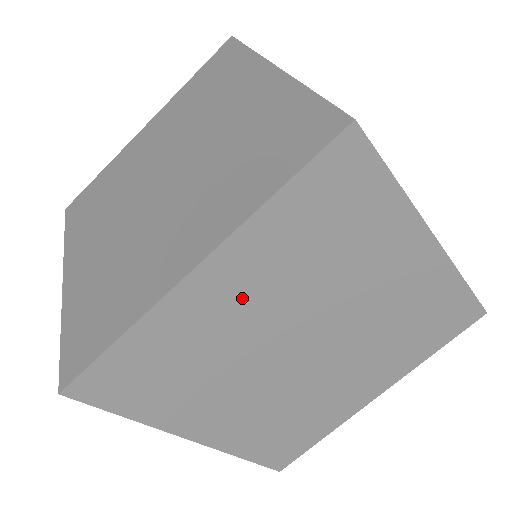
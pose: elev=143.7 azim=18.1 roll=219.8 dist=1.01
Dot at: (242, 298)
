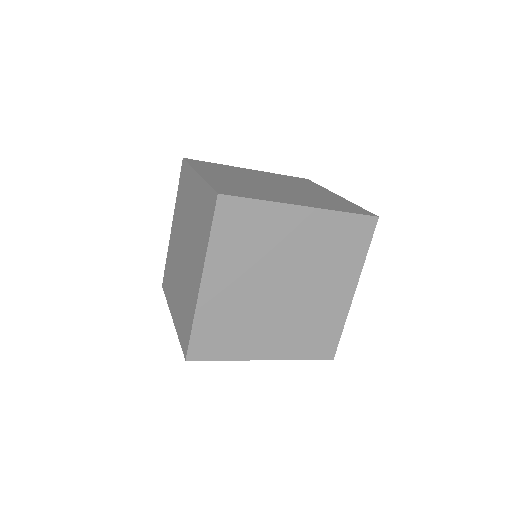
Dot at: (298, 236)
